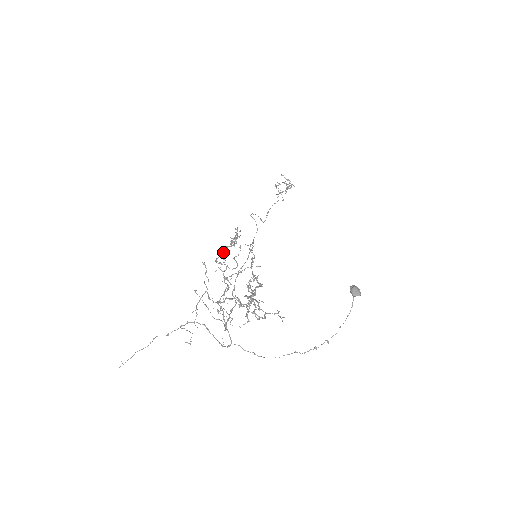
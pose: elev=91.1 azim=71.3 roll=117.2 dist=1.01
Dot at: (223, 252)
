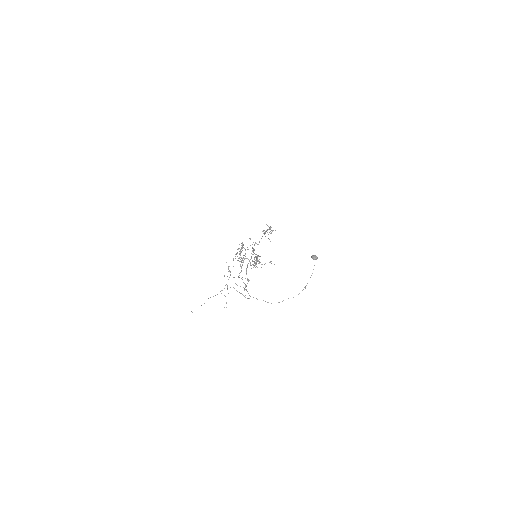
Dot at: occluded
